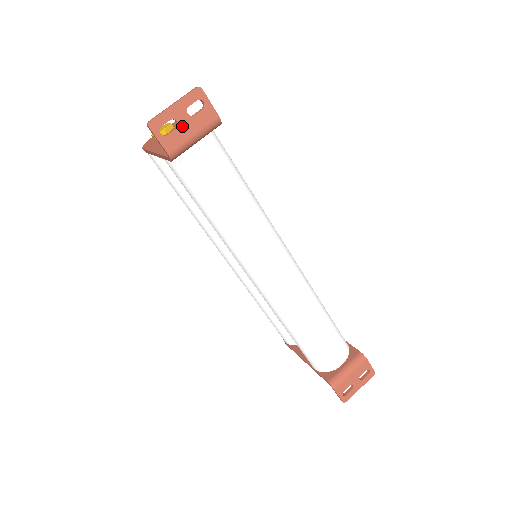
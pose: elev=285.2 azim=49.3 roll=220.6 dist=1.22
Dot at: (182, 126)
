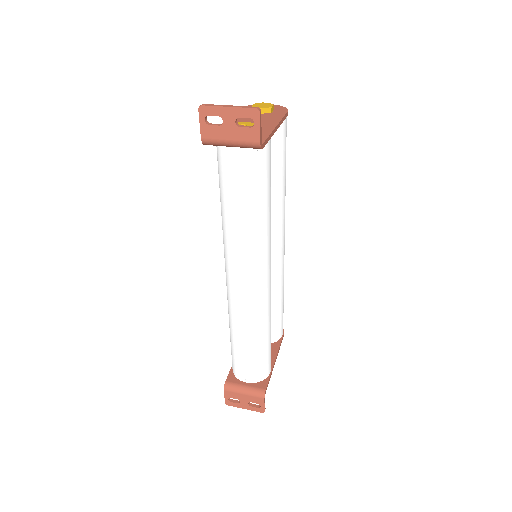
Dot at: (225, 127)
